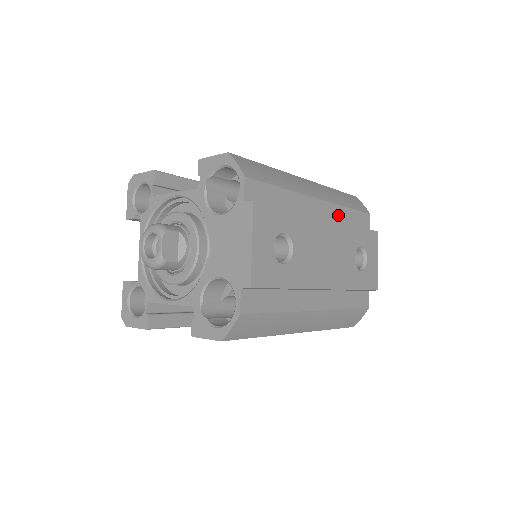
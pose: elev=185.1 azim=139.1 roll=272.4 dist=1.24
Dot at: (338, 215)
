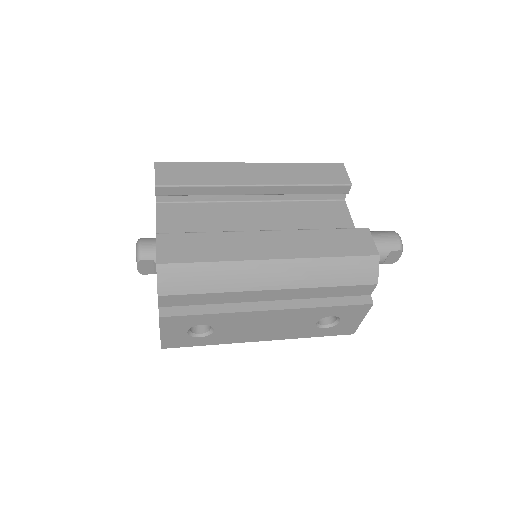
Dot at: (307, 294)
